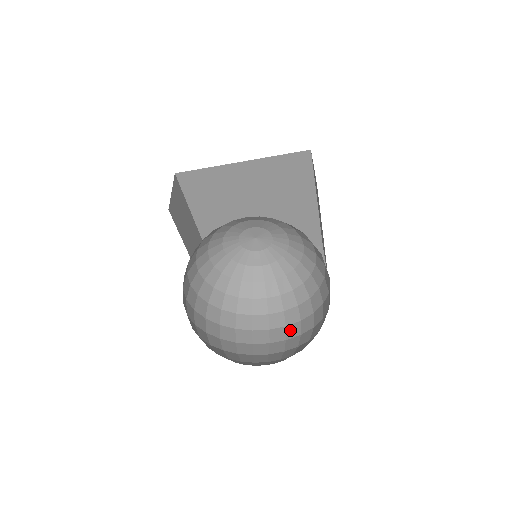
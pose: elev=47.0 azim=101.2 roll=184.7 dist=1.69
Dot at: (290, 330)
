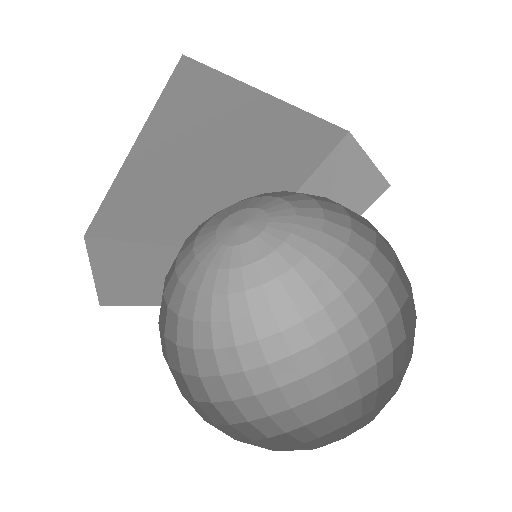
Dot at: (256, 379)
